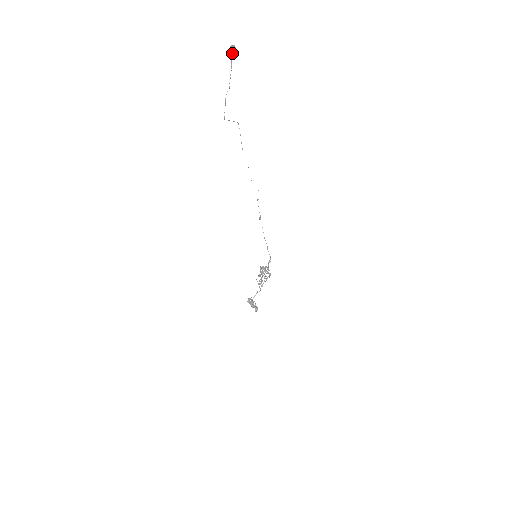
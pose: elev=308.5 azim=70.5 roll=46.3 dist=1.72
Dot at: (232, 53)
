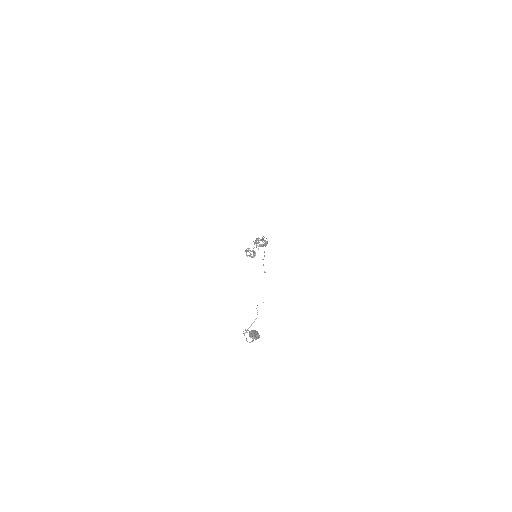
Dot at: occluded
